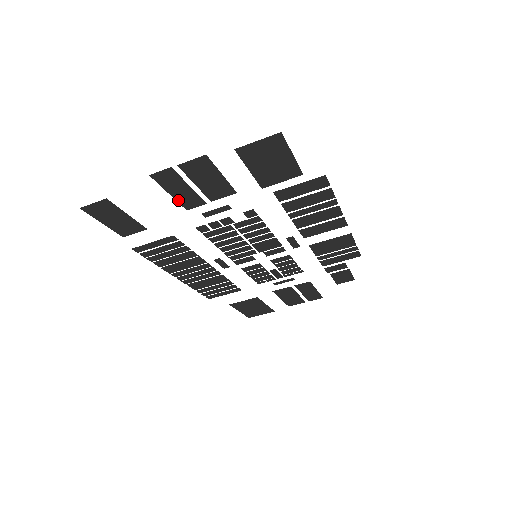
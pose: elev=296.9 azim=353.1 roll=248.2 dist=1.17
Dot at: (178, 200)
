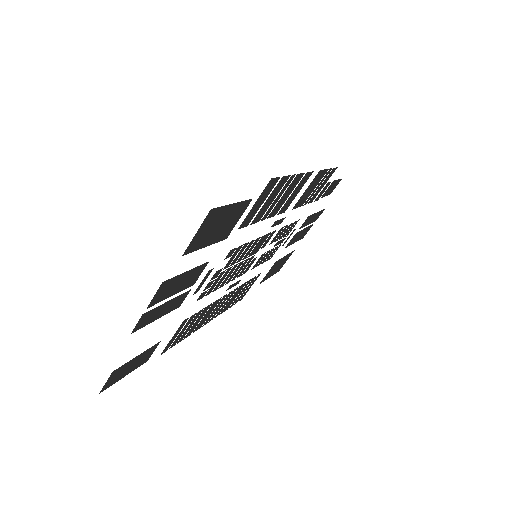
Dot at: (167, 312)
